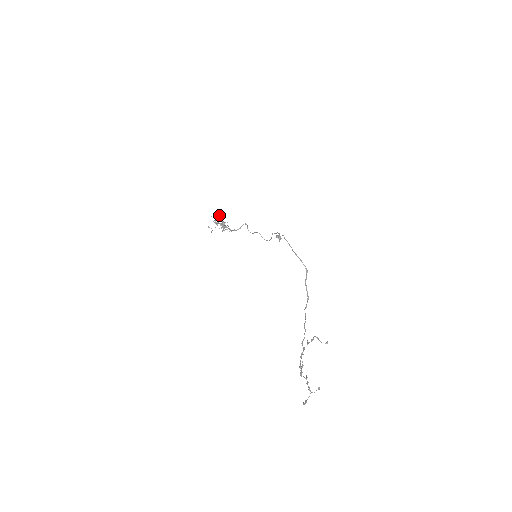
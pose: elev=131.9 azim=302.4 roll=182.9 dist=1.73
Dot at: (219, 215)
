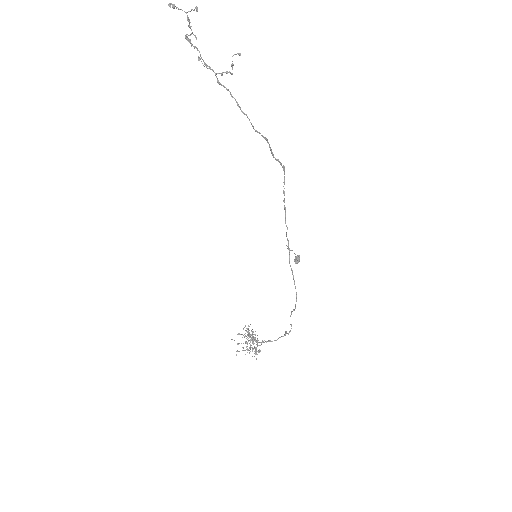
Dot at: occluded
